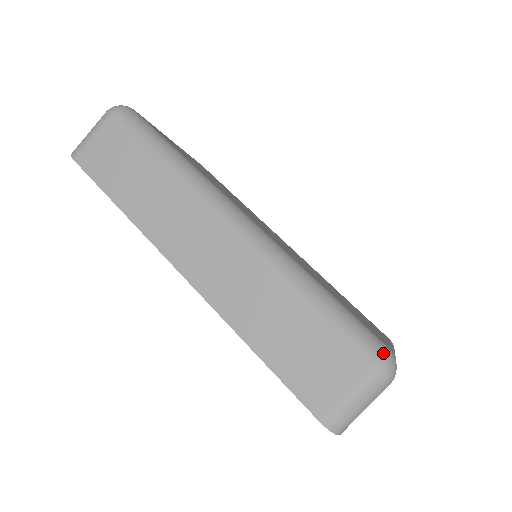
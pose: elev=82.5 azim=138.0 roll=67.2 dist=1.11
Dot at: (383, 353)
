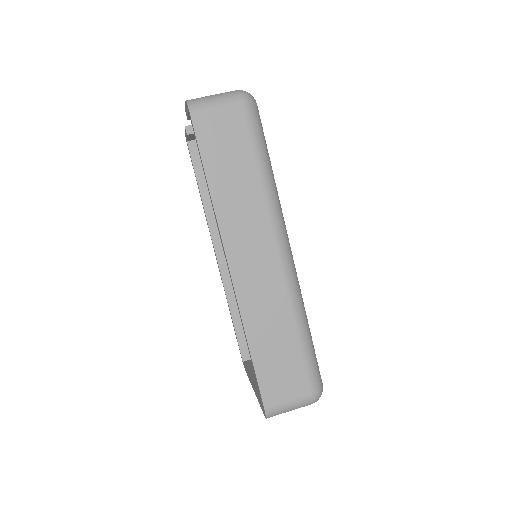
Dot at: (321, 388)
